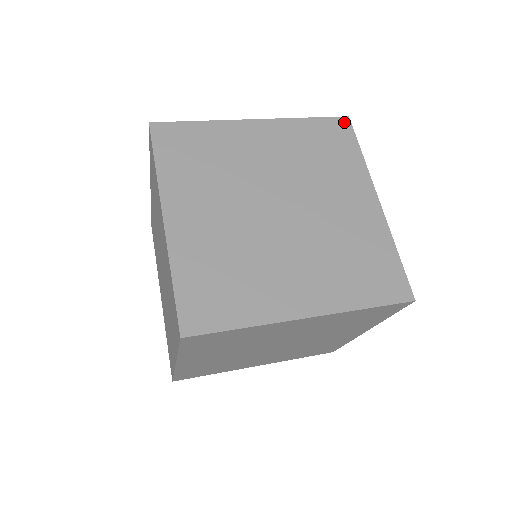
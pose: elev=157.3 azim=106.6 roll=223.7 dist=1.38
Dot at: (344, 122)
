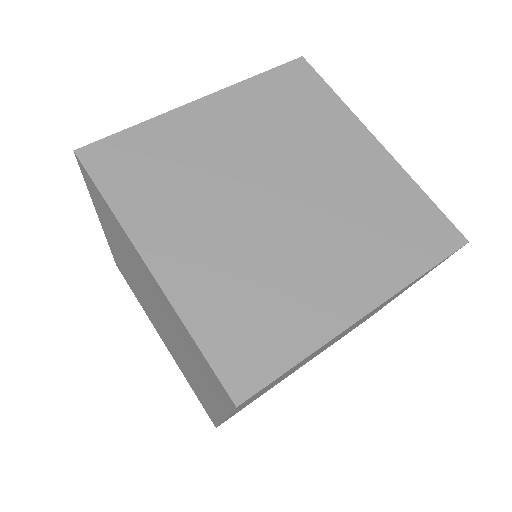
Dot at: (300, 65)
